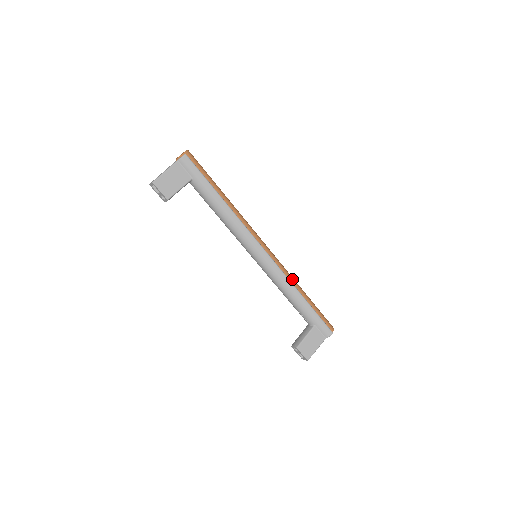
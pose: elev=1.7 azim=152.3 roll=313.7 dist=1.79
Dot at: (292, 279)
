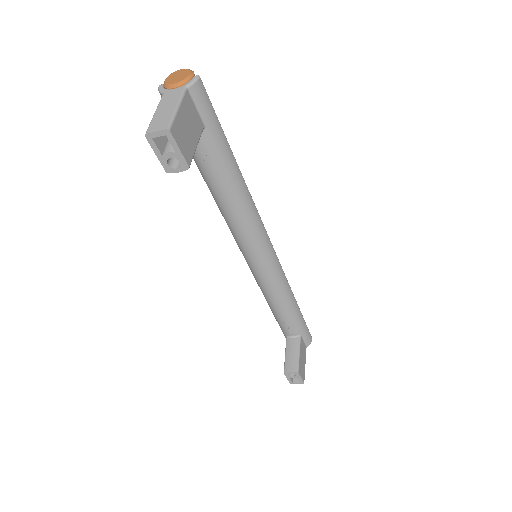
Dot at: occluded
